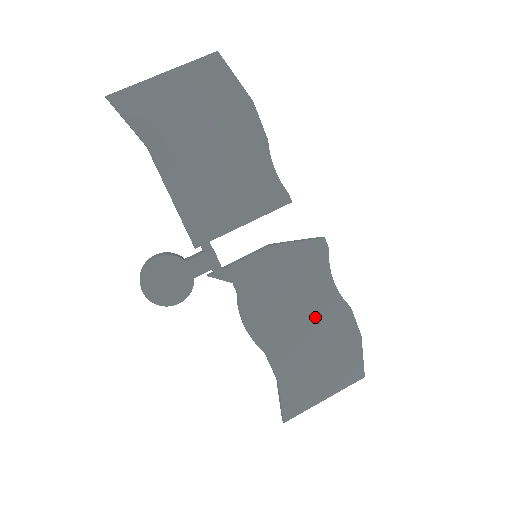
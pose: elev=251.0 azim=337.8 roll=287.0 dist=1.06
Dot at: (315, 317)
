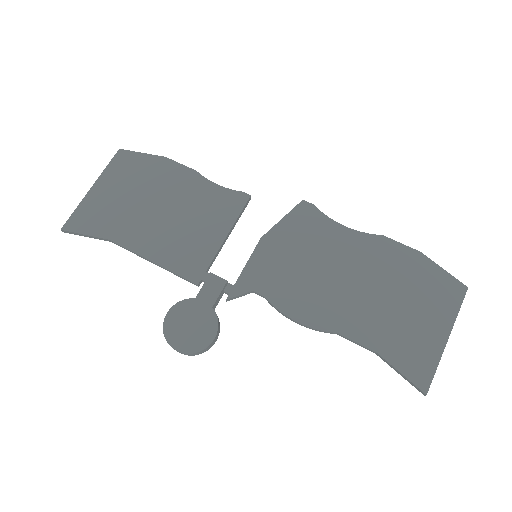
Dot at: (356, 267)
